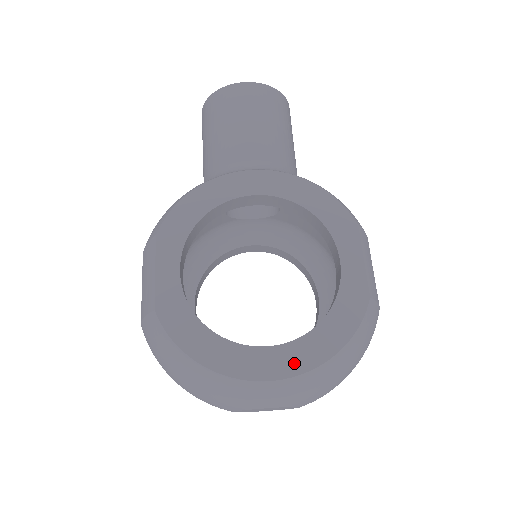
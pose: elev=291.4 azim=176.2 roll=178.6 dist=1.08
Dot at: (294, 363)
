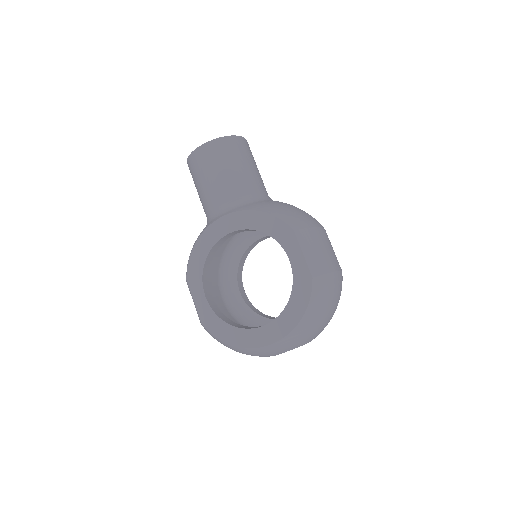
Dot at: (280, 331)
